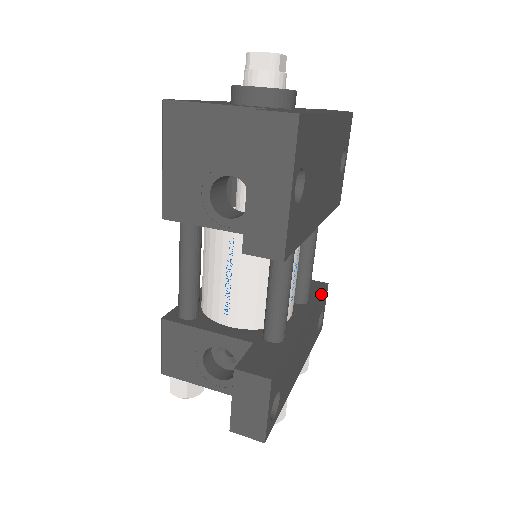
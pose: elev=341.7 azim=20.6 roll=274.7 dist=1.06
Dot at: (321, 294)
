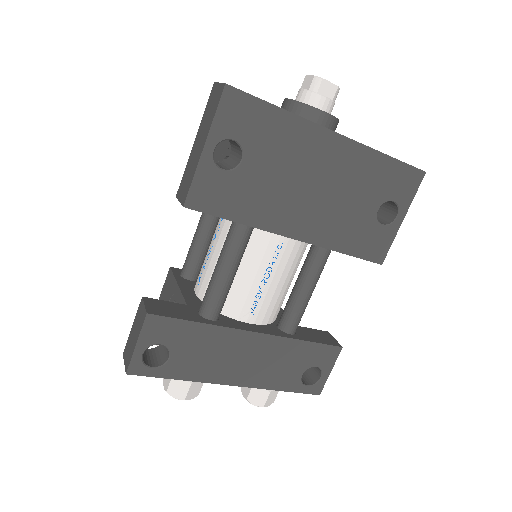
Dot at: (315, 341)
